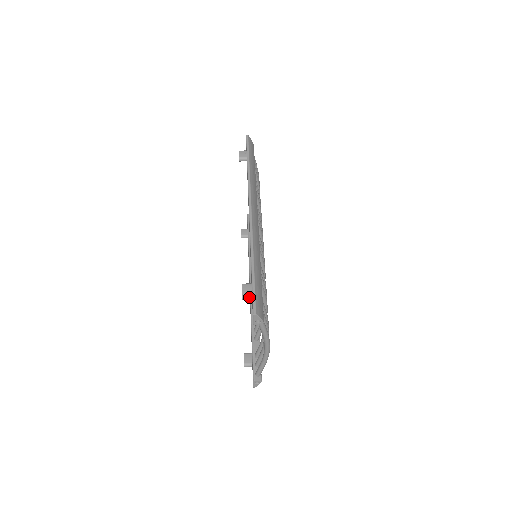
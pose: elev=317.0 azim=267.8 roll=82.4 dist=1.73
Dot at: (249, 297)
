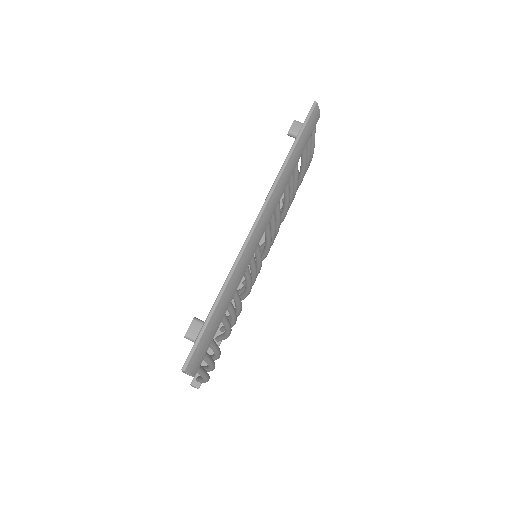
Dot at: (192, 340)
